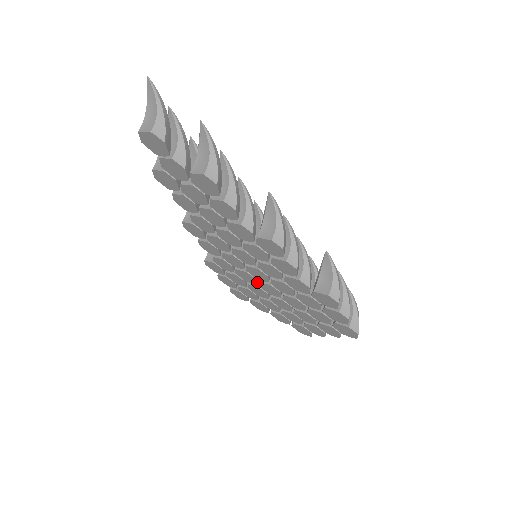
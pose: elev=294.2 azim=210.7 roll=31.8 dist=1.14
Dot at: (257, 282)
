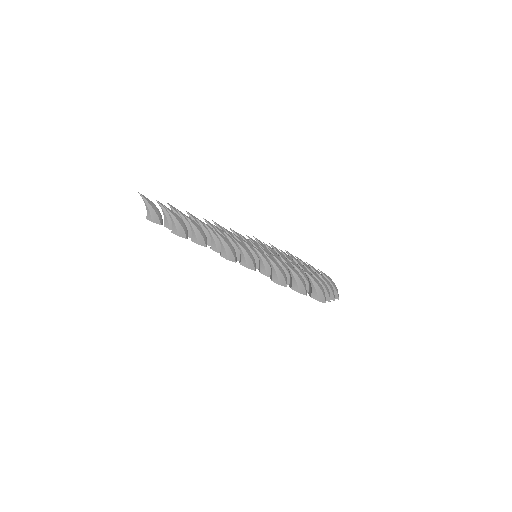
Dot at: occluded
